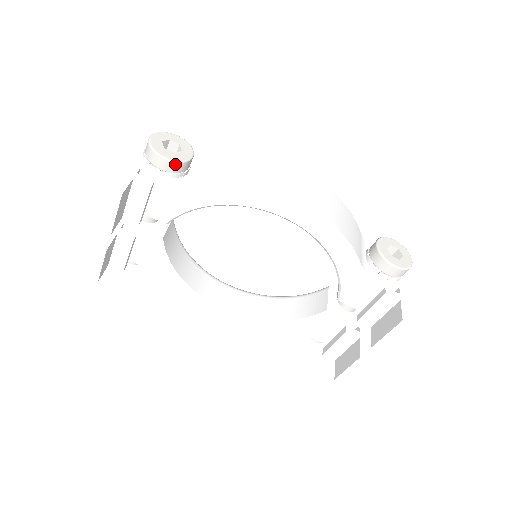
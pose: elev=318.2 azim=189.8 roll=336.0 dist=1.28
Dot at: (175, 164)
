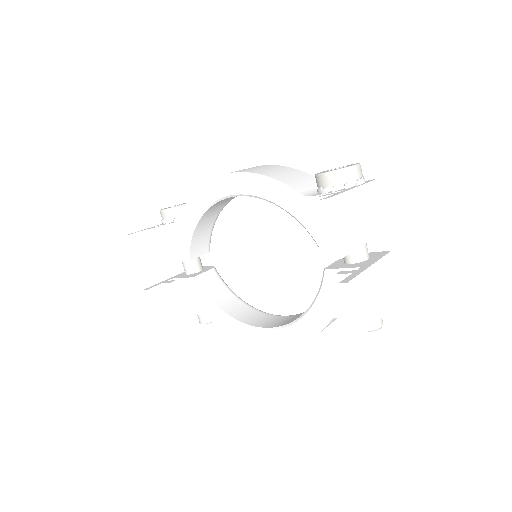
Dot at: (170, 211)
